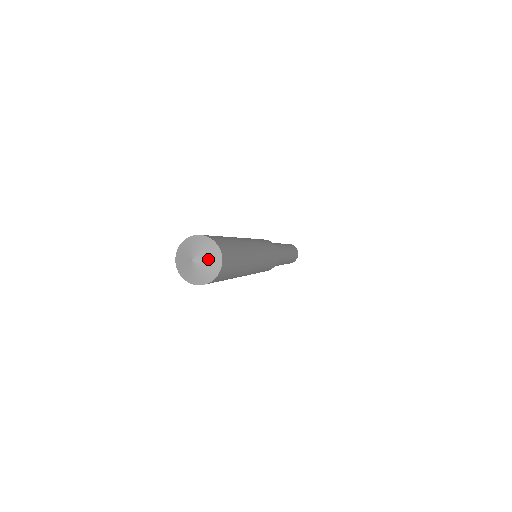
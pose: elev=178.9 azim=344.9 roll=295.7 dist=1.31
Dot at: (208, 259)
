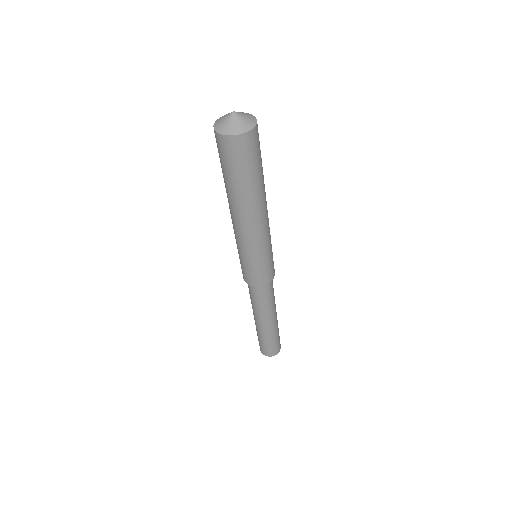
Dot at: (246, 116)
